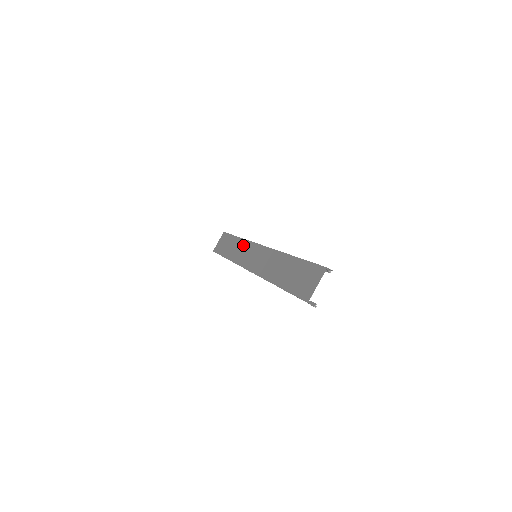
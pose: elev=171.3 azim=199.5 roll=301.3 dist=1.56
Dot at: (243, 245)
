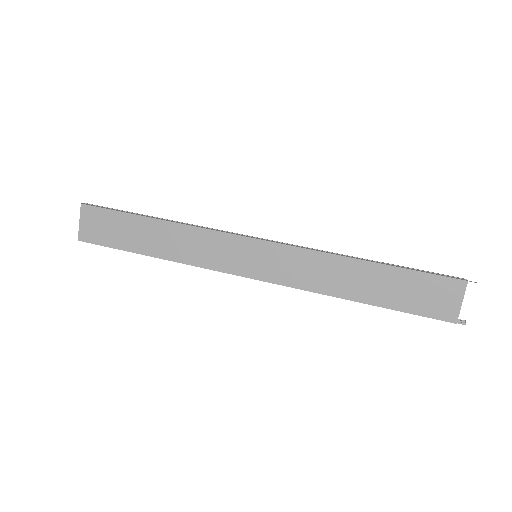
Dot at: (195, 236)
